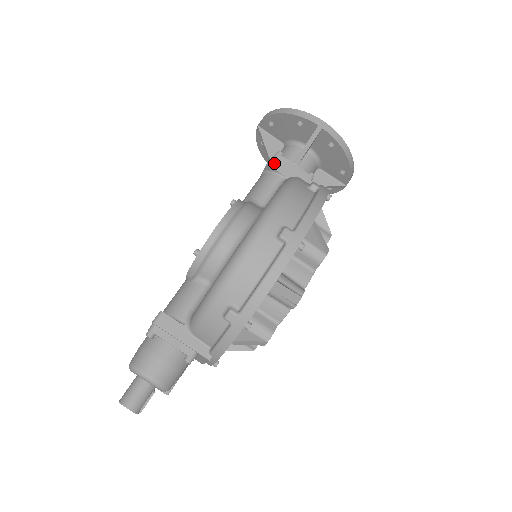
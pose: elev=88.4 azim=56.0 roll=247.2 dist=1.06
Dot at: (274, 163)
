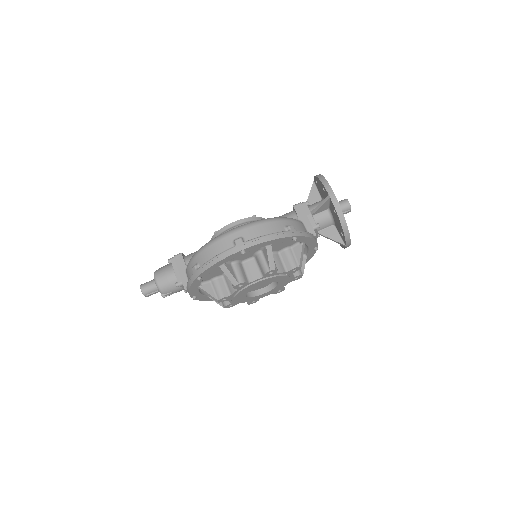
Dot at: (298, 207)
